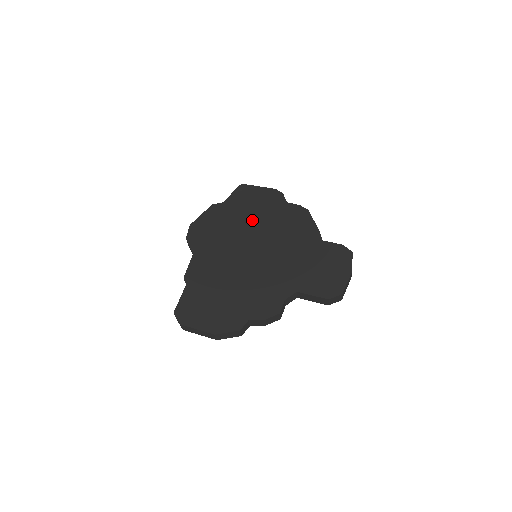
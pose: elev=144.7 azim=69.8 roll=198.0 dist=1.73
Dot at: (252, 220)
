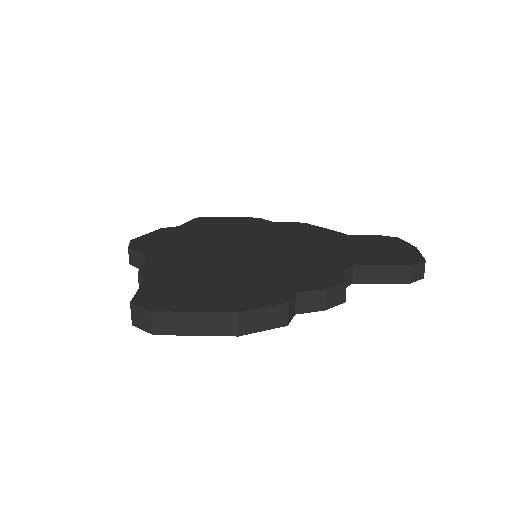
Dot at: (231, 231)
